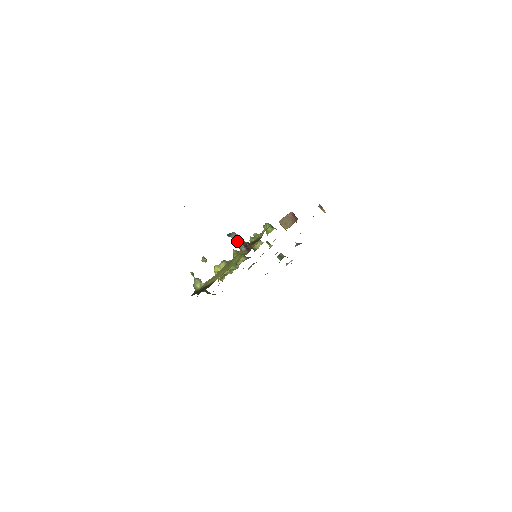
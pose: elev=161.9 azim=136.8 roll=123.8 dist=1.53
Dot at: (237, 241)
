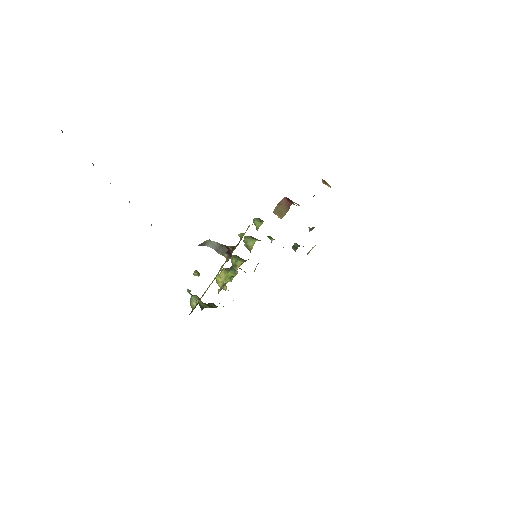
Dot at: (217, 248)
